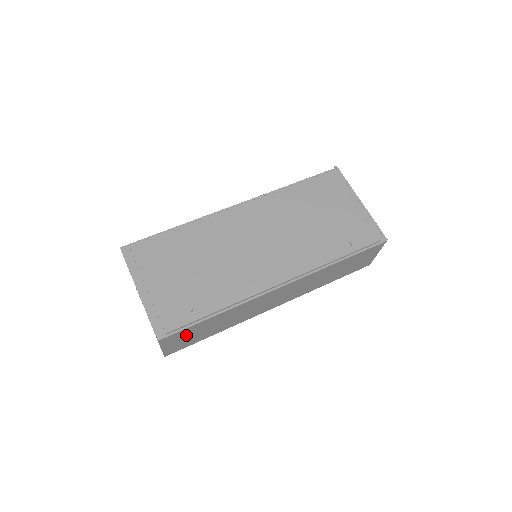
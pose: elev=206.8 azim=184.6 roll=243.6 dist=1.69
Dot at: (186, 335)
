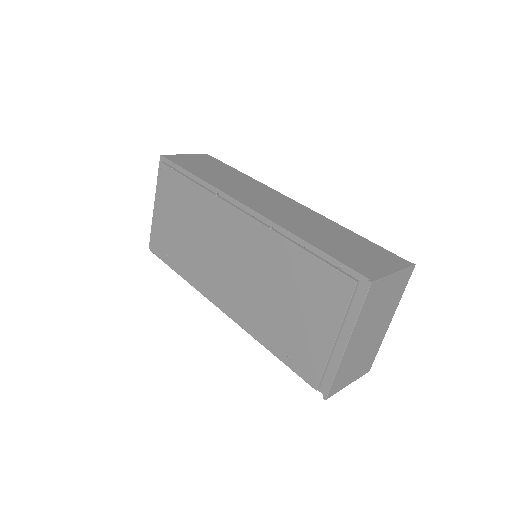
Dot at: occluded
